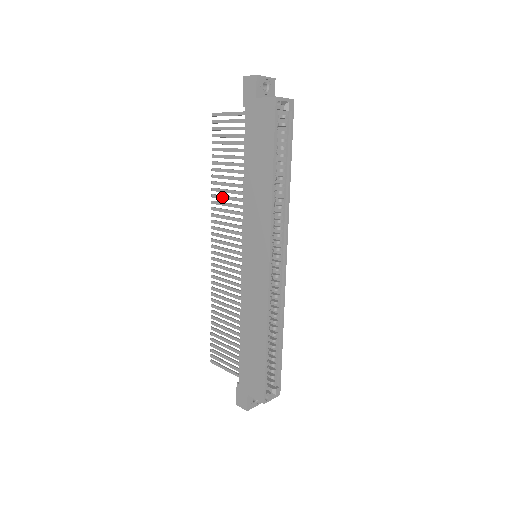
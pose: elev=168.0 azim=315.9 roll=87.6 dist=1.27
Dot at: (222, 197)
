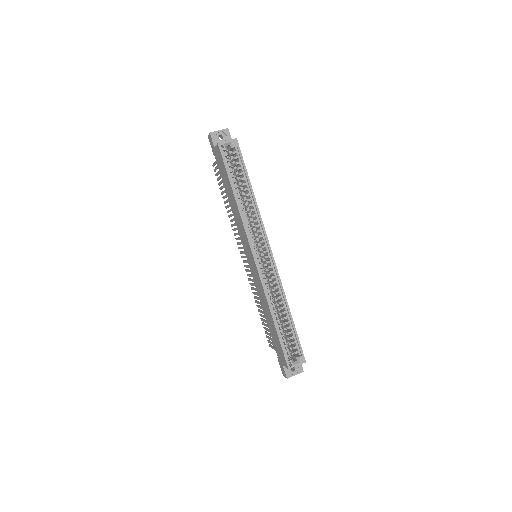
Dot at: (232, 220)
